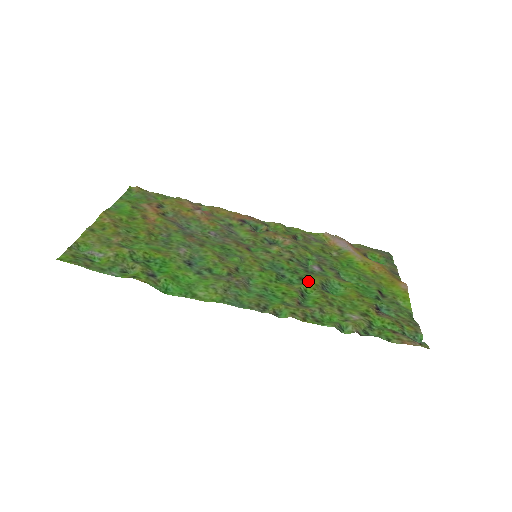
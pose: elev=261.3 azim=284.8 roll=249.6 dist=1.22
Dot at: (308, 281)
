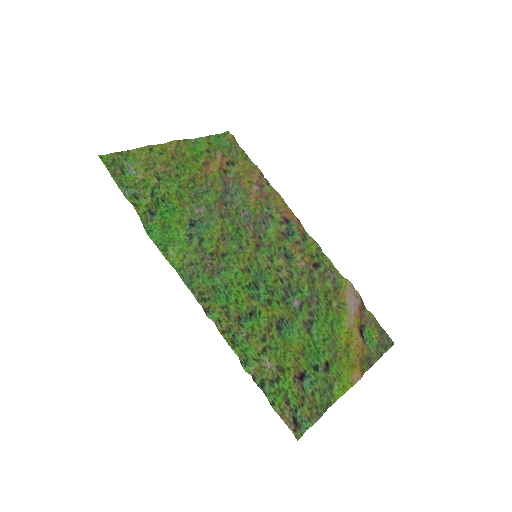
Dot at: (271, 307)
